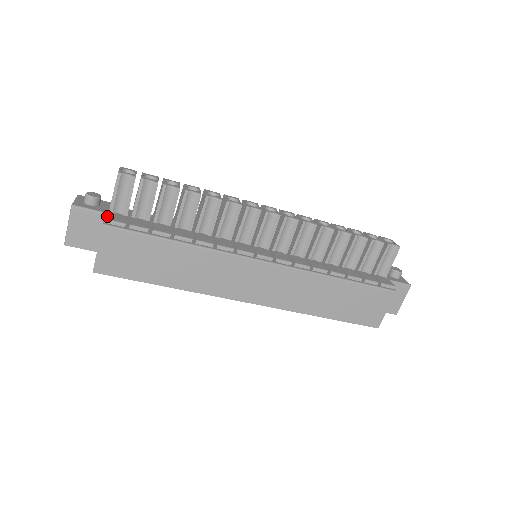
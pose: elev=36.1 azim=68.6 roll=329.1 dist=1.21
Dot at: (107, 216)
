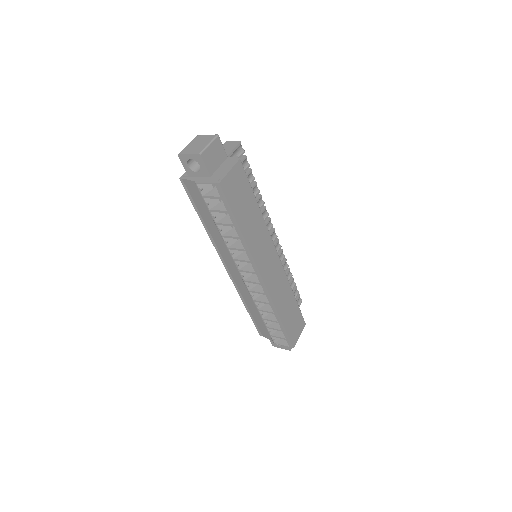
Dot at: (234, 157)
